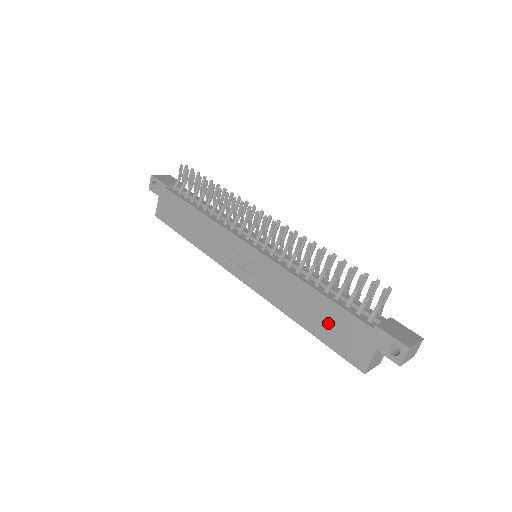
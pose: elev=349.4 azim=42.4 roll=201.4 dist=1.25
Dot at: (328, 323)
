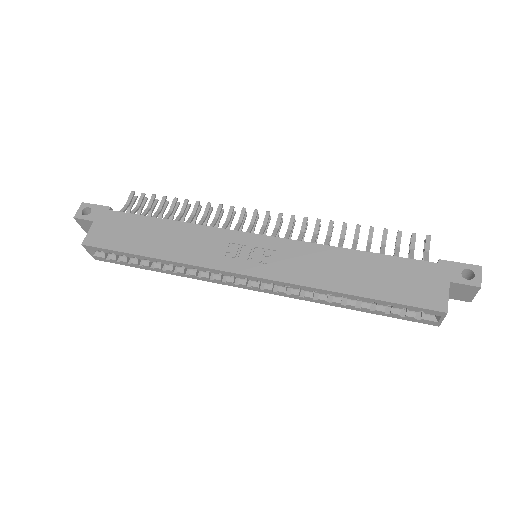
Dot at: (384, 277)
